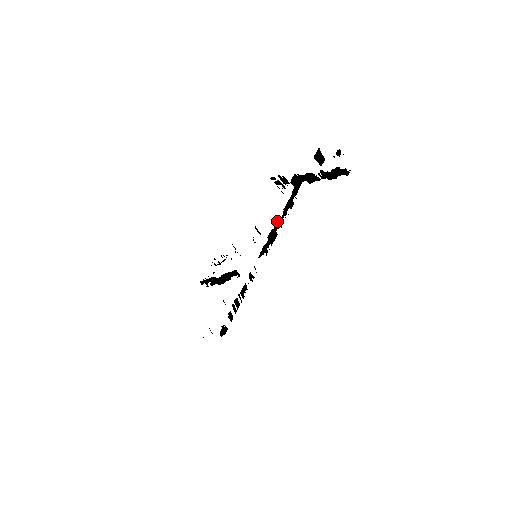
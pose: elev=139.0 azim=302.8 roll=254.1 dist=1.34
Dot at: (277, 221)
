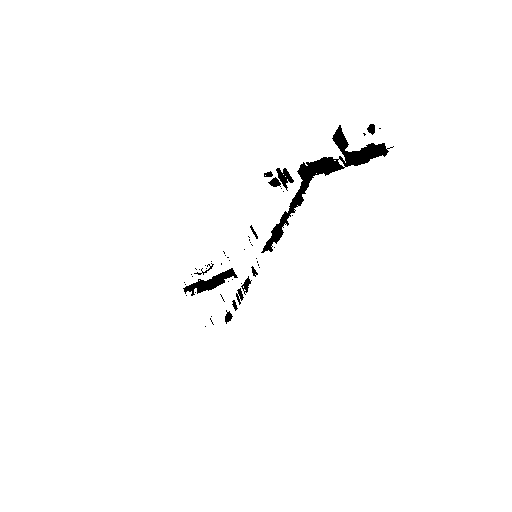
Dot at: (282, 216)
